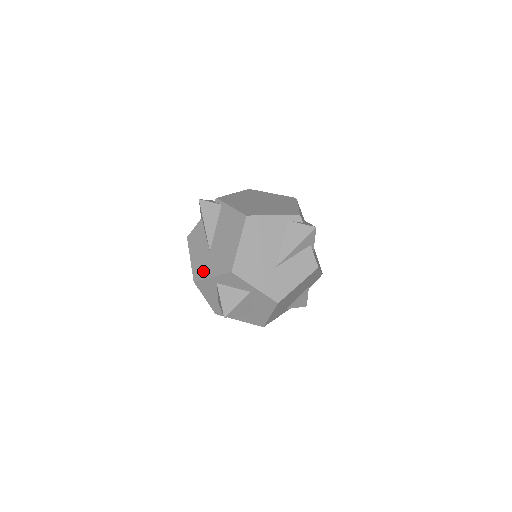
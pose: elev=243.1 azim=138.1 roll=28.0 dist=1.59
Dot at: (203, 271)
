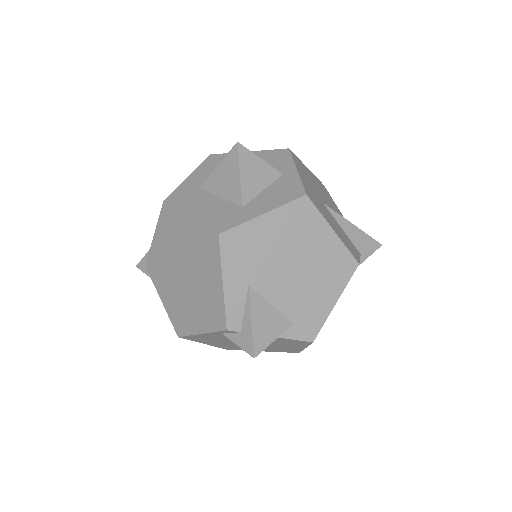
Dot at: occluded
